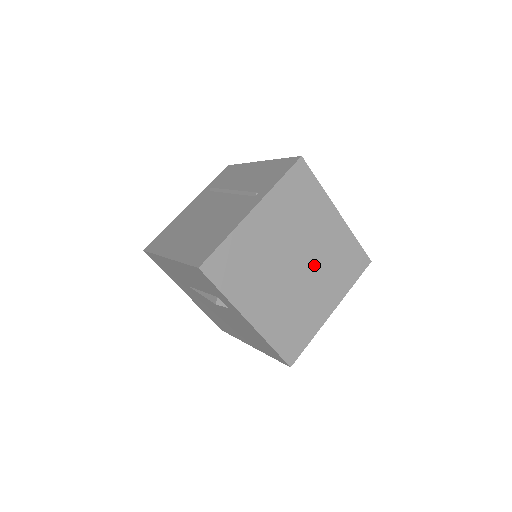
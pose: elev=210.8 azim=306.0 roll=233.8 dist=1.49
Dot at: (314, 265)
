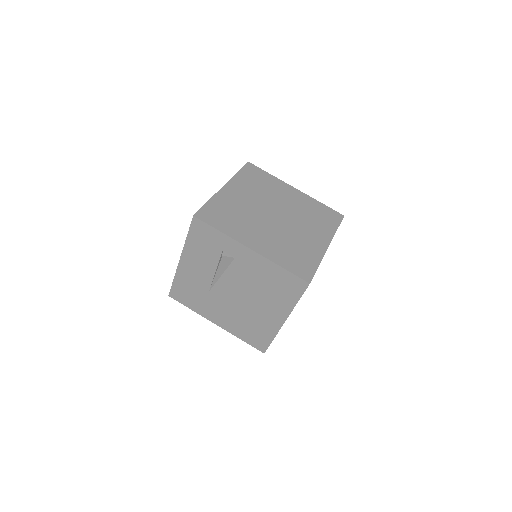
Dot at: (292, 217)
